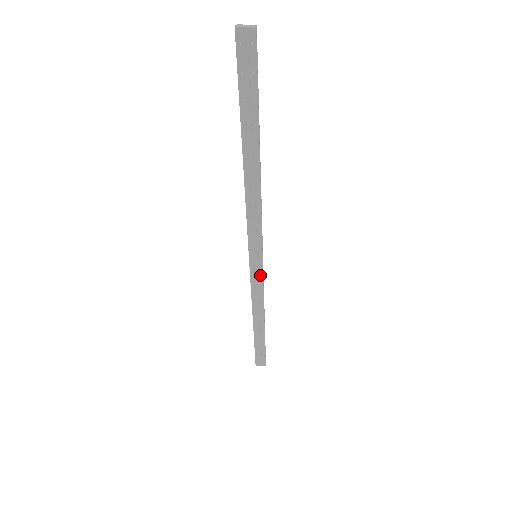
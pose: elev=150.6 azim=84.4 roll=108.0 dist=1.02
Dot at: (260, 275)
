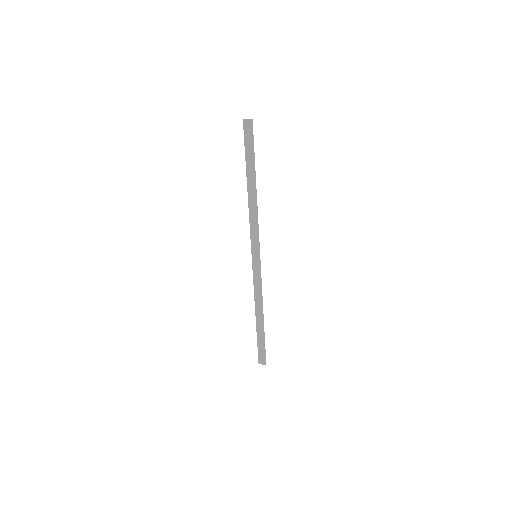
Dot at: (258, 271)
